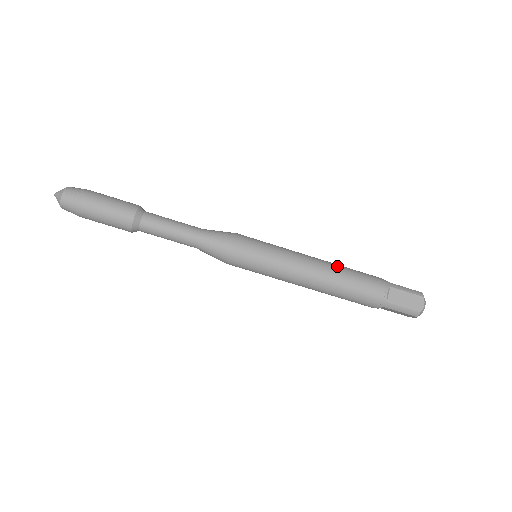
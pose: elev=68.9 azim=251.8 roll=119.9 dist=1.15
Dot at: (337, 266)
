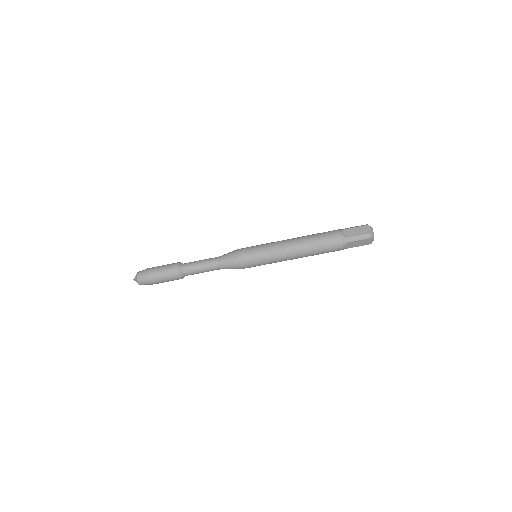
Dot at: (307, 247)
